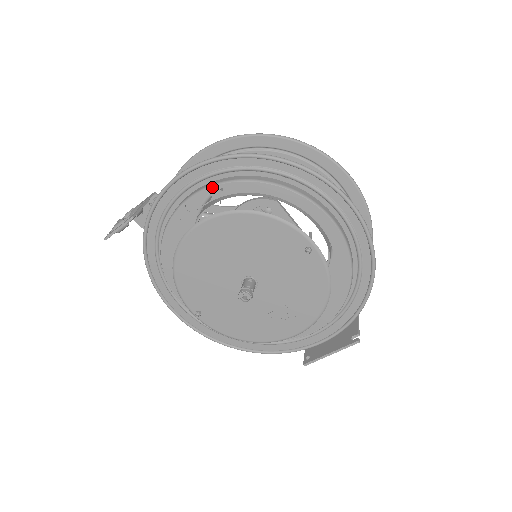
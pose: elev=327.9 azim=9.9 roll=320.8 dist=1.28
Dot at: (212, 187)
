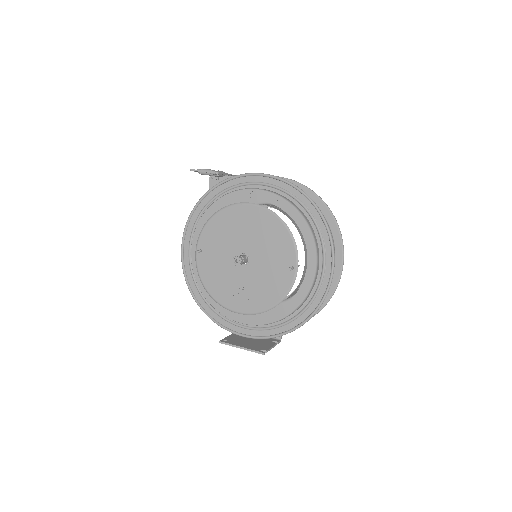
Dot at: (274, 195)
